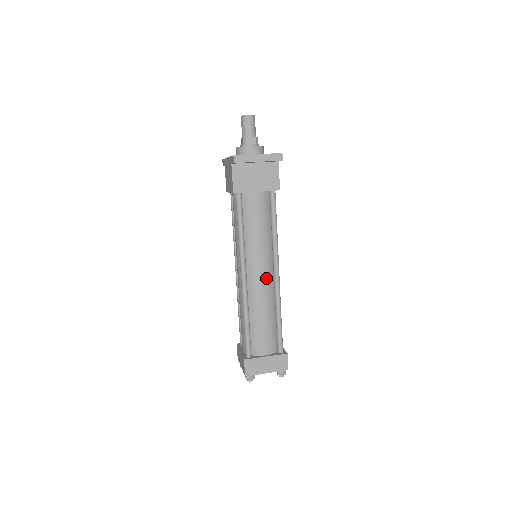
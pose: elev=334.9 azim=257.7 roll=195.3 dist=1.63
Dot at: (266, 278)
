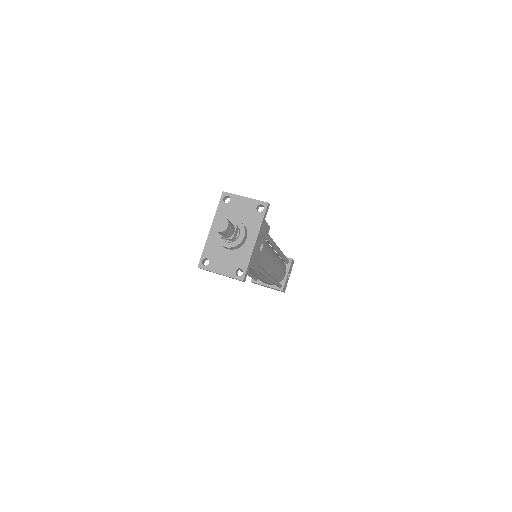
Dot at: (259, 276)
